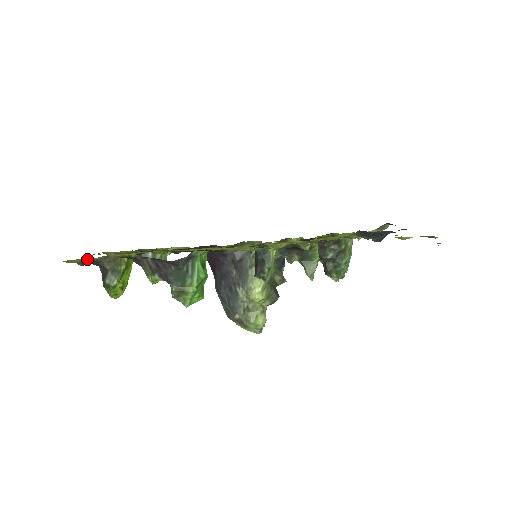
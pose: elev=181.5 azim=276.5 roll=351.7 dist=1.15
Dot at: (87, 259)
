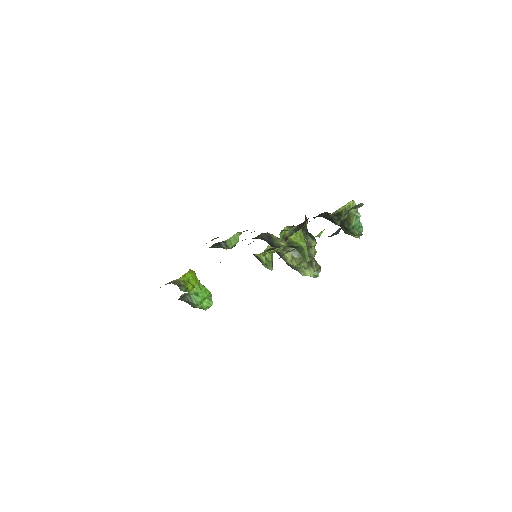
Dot at: occluded
